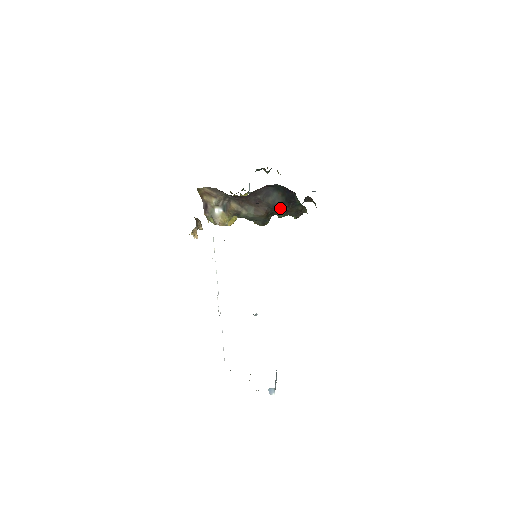
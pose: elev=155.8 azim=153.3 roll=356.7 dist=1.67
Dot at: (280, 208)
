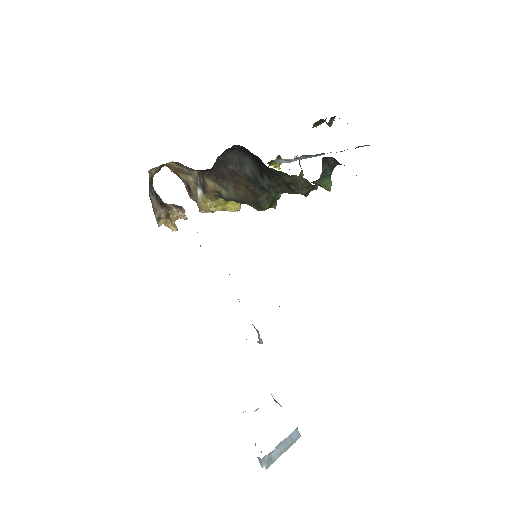
Dot at: (261, 182)
